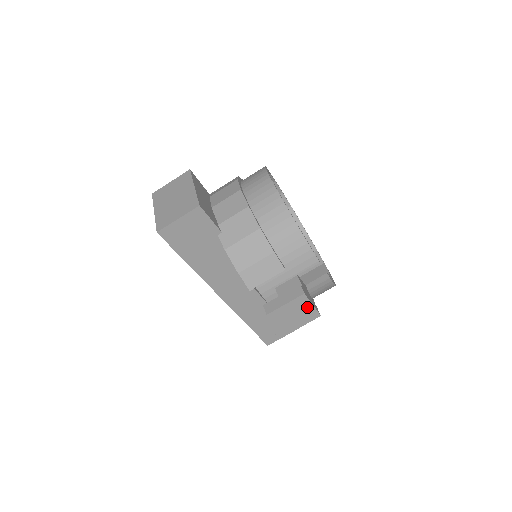
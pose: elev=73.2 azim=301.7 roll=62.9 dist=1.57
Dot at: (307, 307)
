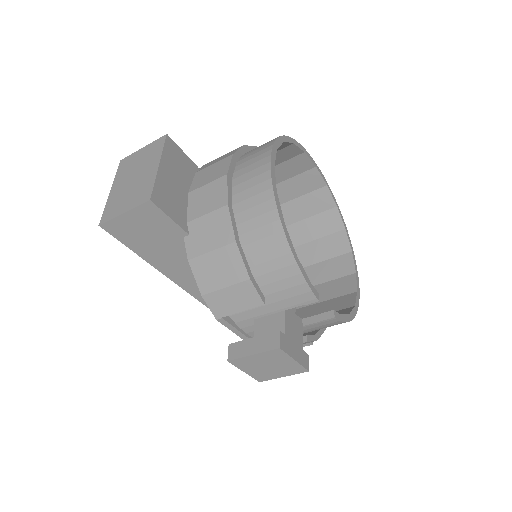
Dot at: (286, 361)
